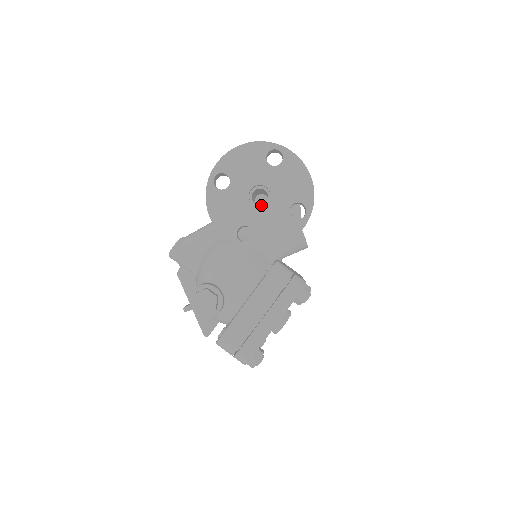
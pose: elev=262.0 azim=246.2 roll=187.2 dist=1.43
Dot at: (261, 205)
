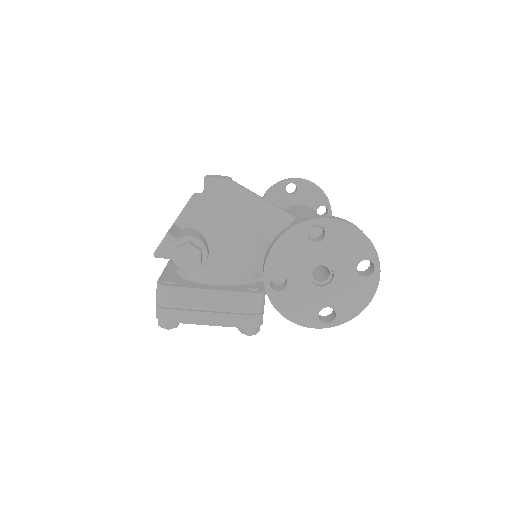
Dot at: (314, 279)
